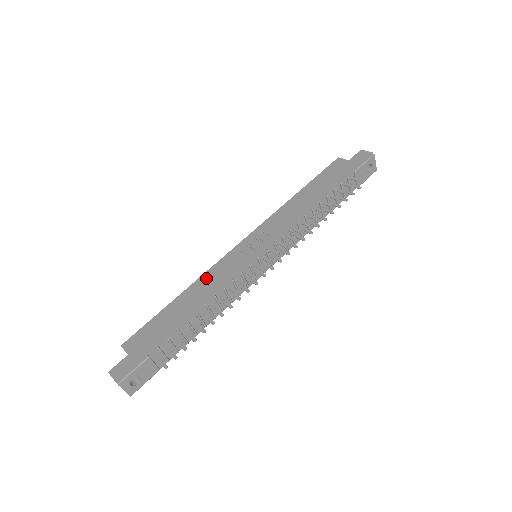
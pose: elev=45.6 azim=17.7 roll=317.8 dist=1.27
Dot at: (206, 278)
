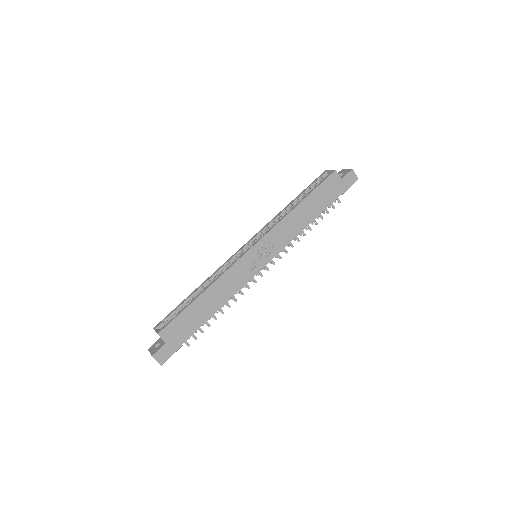
Dot at: (224, 281)
